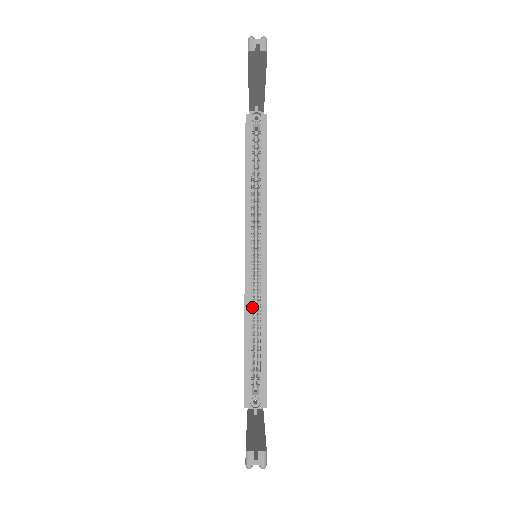
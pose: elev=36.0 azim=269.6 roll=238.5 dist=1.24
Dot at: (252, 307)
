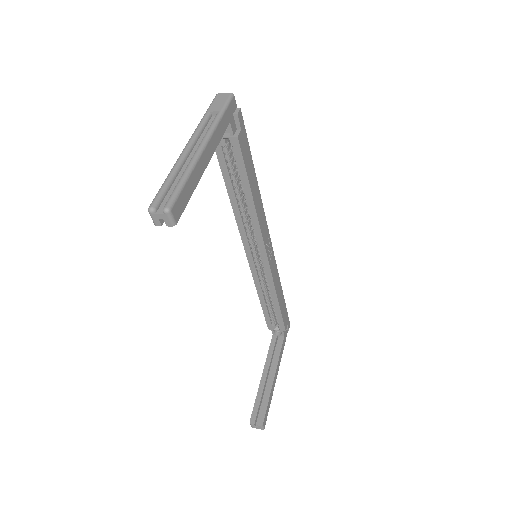
Dot at: (262, 285)
